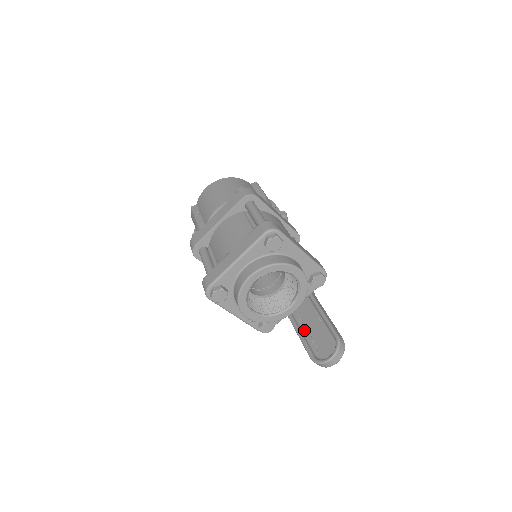
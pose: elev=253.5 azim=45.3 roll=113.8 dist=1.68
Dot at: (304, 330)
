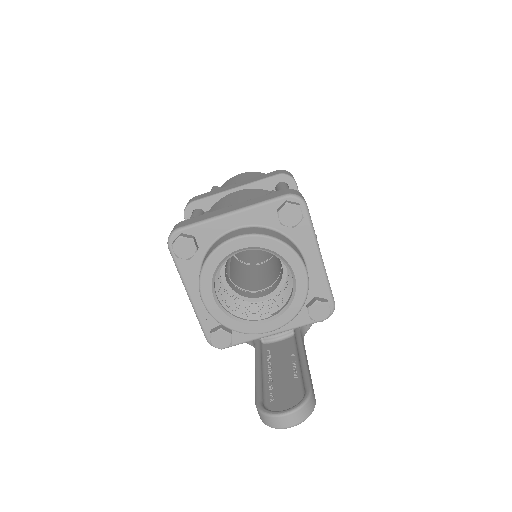
Dot at: (267, 370)
